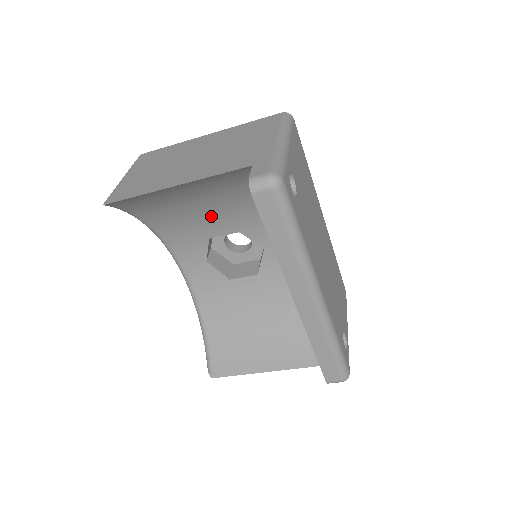
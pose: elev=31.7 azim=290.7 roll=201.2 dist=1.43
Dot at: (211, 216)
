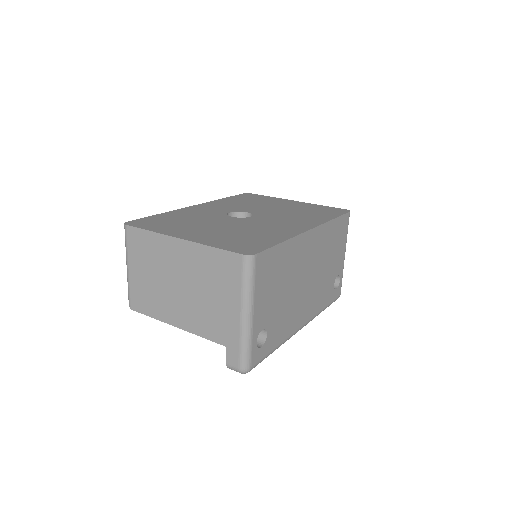
Dot at: occluded
